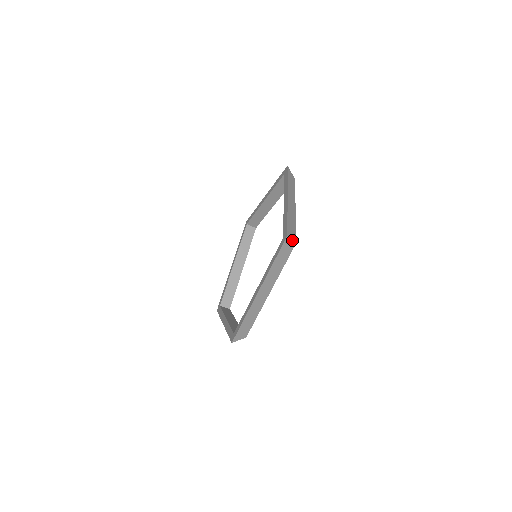
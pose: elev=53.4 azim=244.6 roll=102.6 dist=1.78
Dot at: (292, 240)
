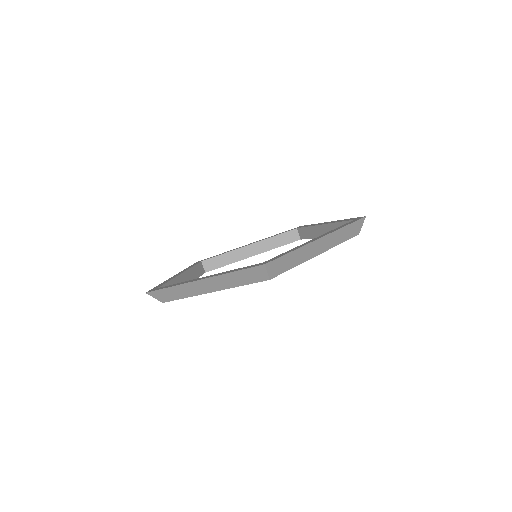
Dot at: (267, 273)
